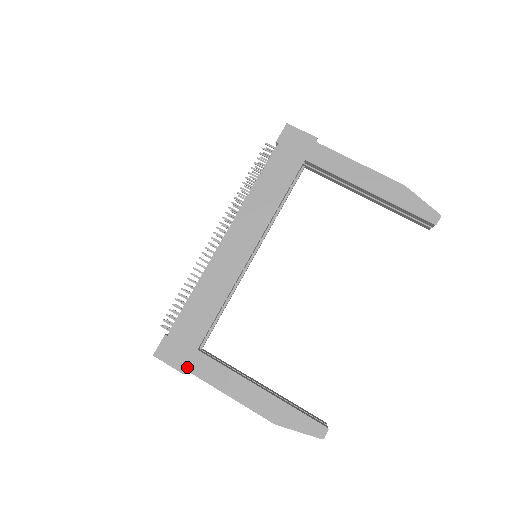
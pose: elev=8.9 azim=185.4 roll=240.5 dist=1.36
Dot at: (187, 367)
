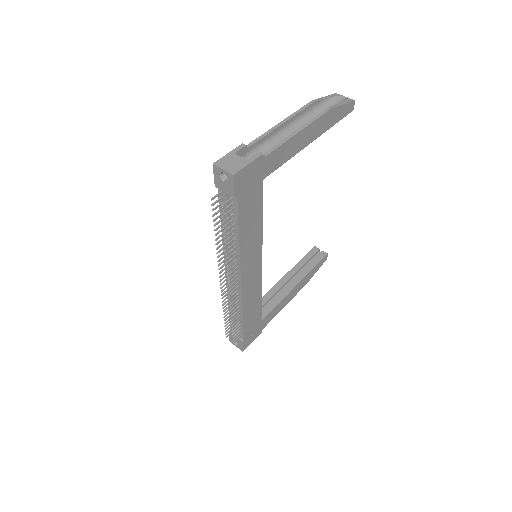
Dot at: (261, 330)
